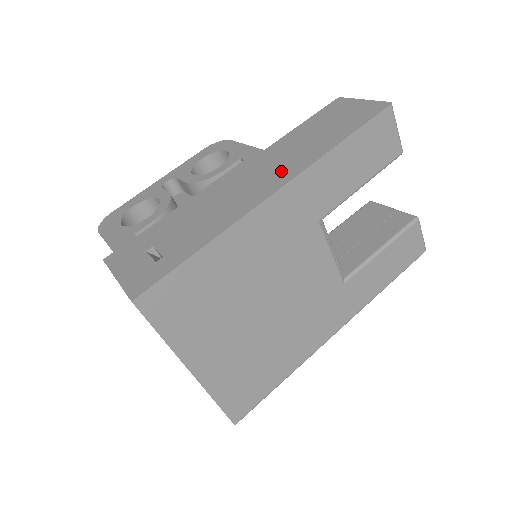
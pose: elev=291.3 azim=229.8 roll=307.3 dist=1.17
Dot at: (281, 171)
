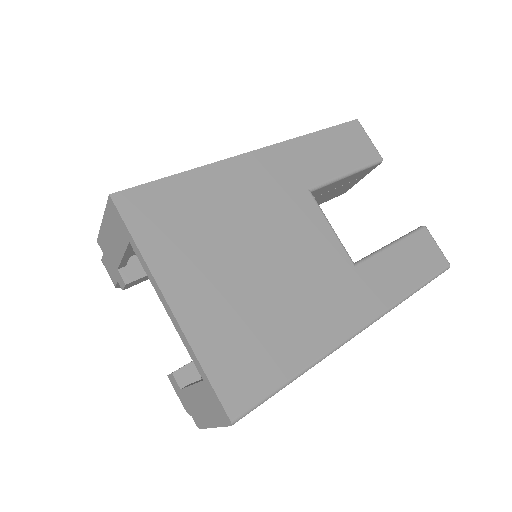
Dot at: occluded
